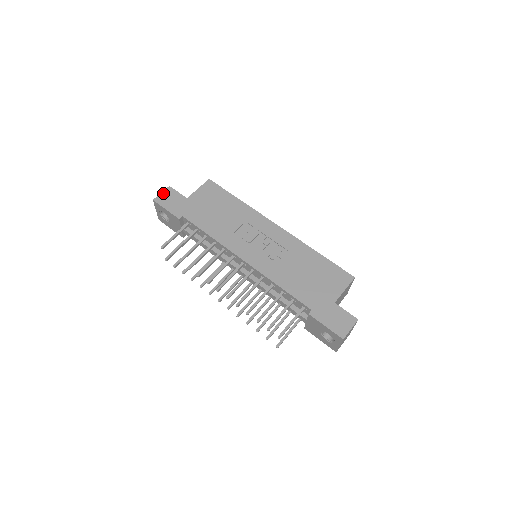
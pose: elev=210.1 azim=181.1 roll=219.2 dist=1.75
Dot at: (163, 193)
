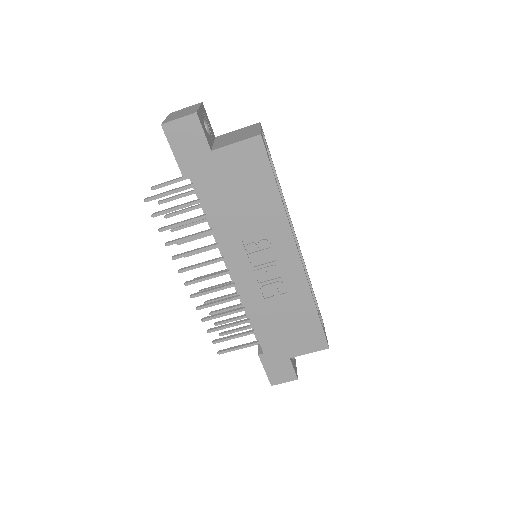
Dot at: (181, 121)
